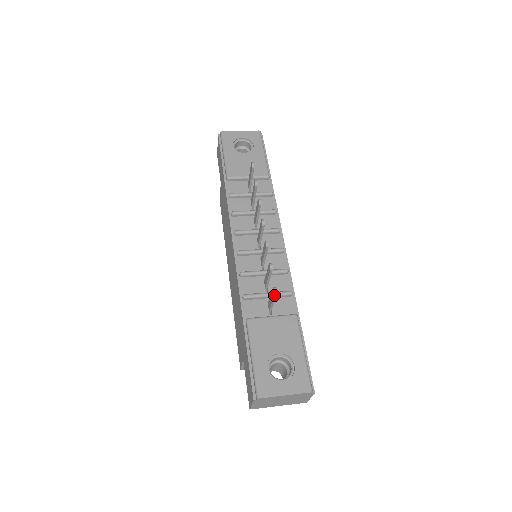
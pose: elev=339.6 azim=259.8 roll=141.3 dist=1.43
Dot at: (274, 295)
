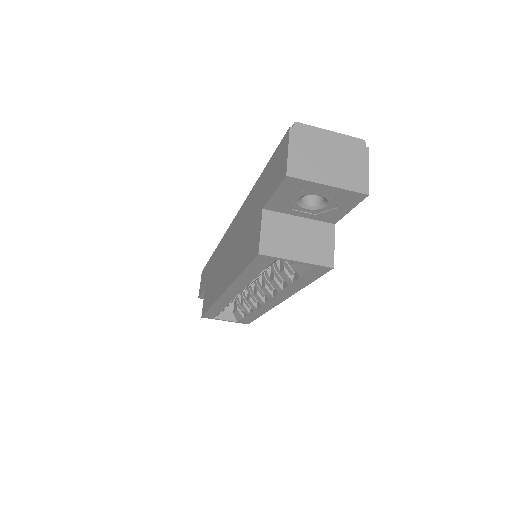
Dot at: occluded
